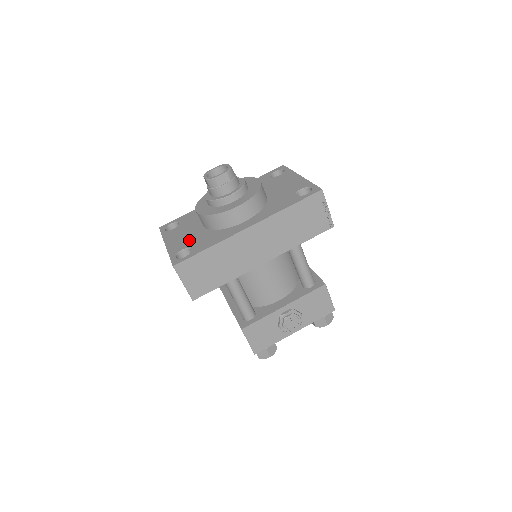
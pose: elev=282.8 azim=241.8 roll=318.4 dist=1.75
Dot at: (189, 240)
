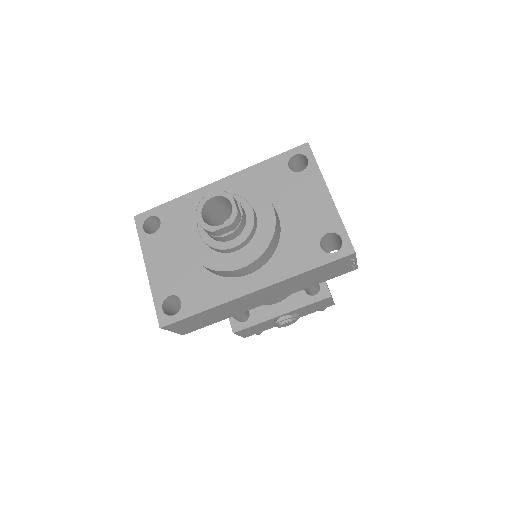
Dot at: (177, 277)
